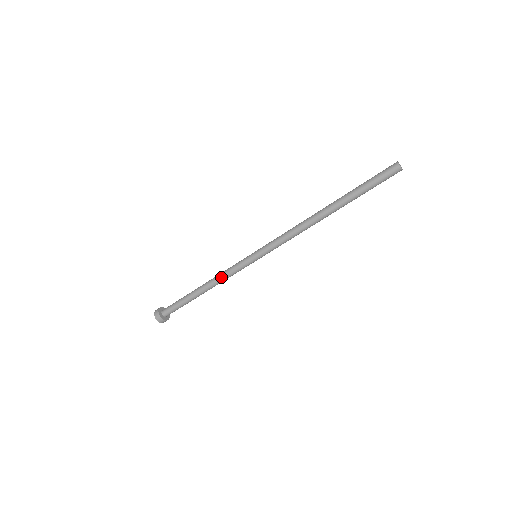
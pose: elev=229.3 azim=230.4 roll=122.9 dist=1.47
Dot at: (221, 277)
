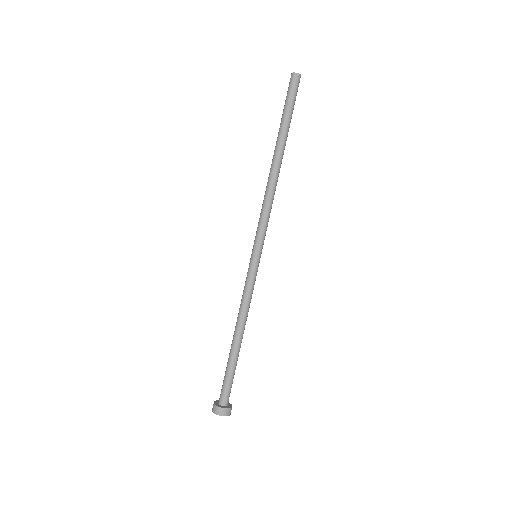
Dot at: (246, 306)
